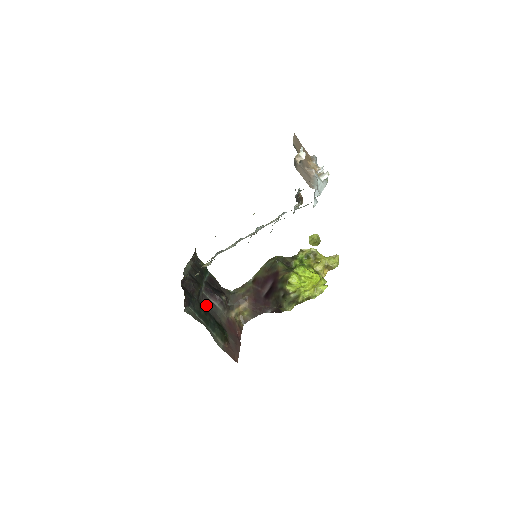
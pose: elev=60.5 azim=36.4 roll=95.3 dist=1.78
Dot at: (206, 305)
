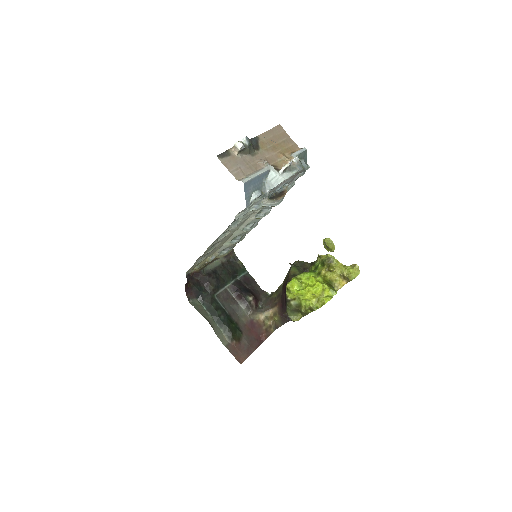
Dot at: (225, 301)
